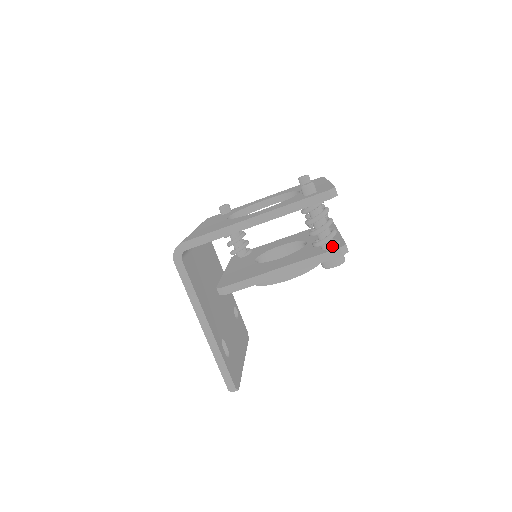
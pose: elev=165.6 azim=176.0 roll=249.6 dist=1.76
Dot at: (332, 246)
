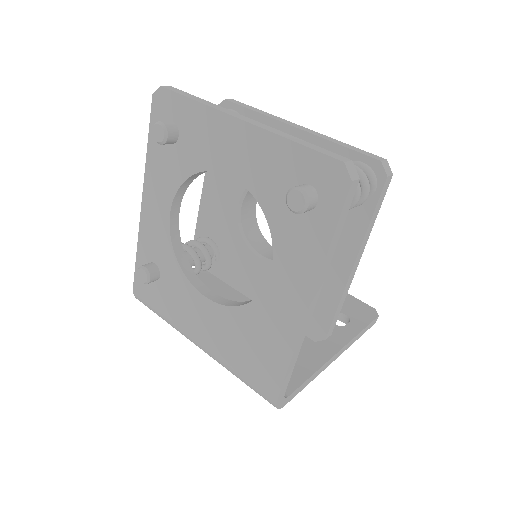
Dot at: (372, 184)
